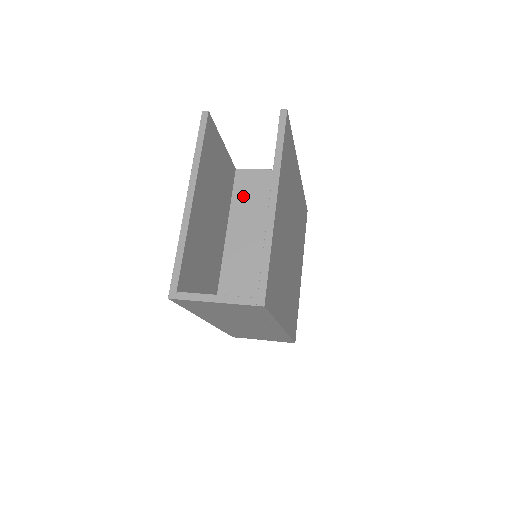
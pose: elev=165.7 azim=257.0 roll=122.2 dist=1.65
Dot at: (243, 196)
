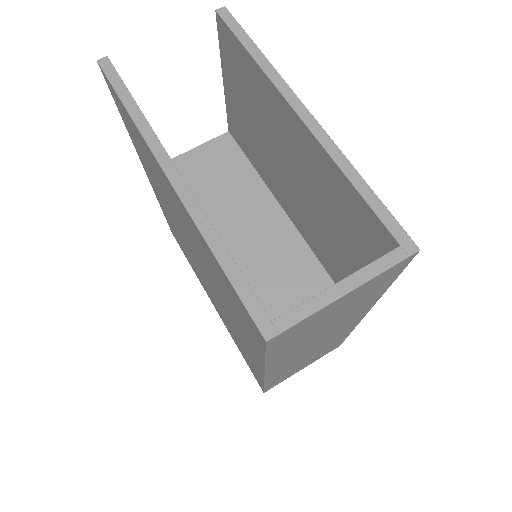
Dot at: occluded
